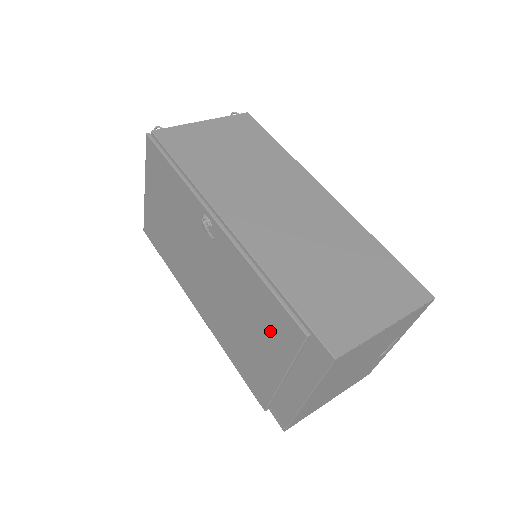
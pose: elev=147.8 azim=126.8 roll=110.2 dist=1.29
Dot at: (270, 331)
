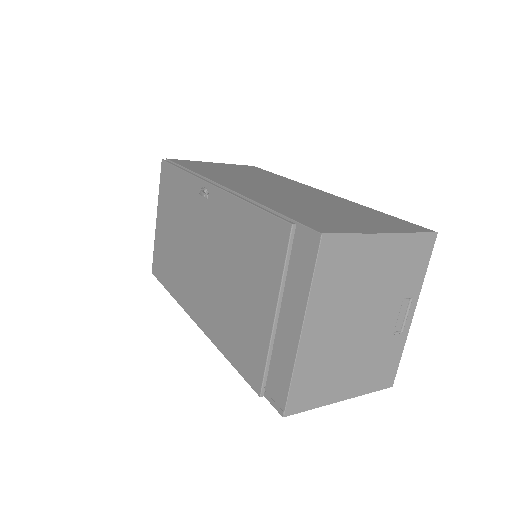
Dot at: (259, 261)
